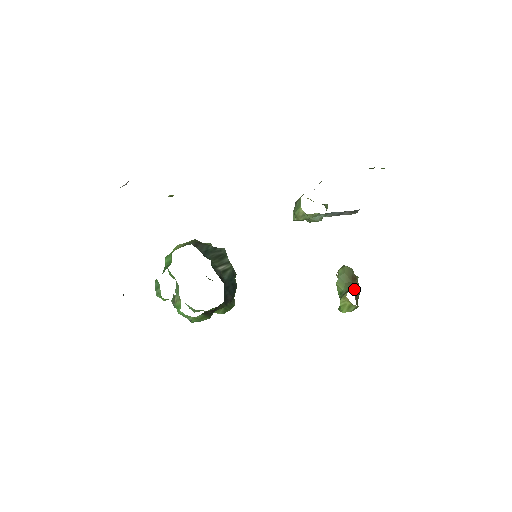
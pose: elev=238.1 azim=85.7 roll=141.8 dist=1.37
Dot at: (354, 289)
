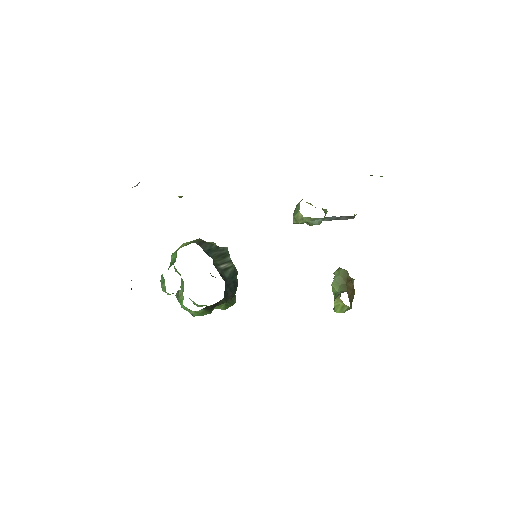
Dot at: (348, 291)
